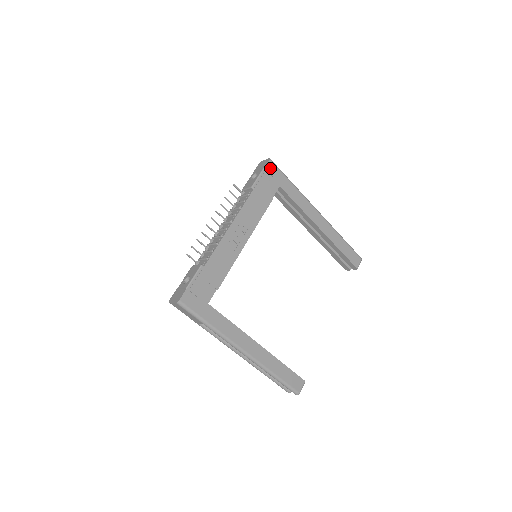
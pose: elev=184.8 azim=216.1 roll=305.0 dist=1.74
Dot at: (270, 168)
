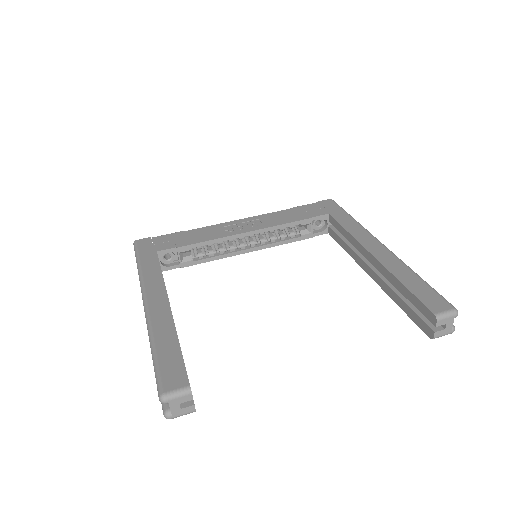
Dot at: (326, 203)
